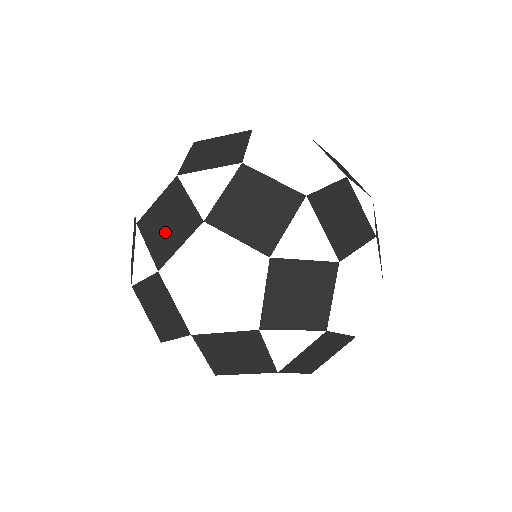
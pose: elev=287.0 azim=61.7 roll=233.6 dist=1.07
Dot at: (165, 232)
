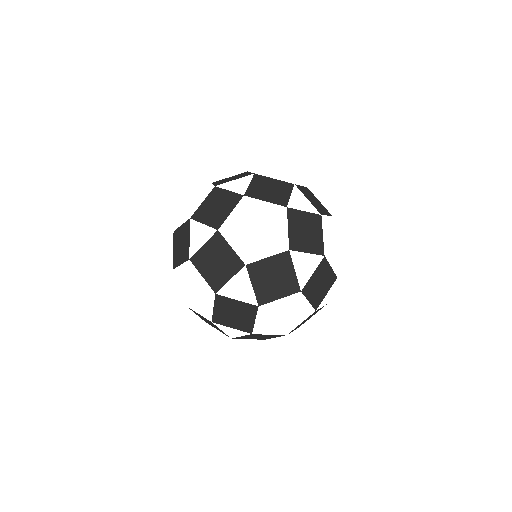
Dot at: occluded
